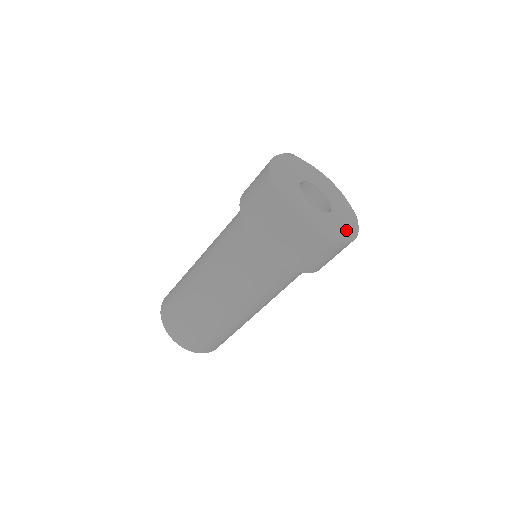
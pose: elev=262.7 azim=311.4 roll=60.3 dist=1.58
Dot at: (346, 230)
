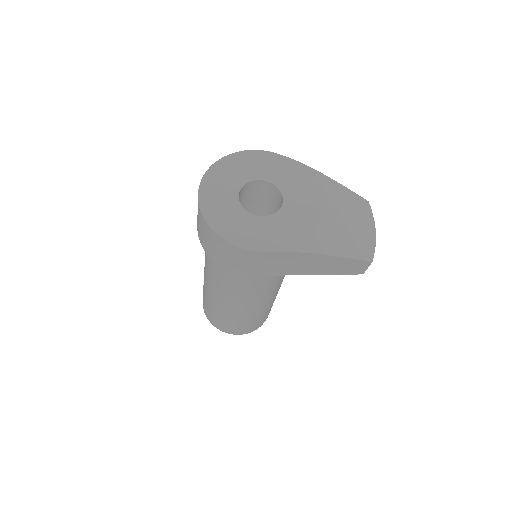
Dot at: (245, 236)
